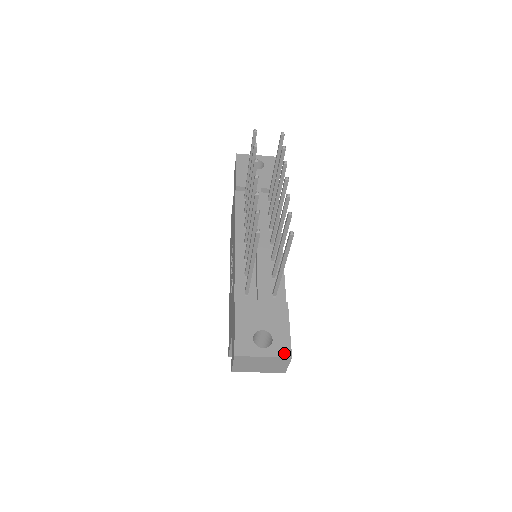
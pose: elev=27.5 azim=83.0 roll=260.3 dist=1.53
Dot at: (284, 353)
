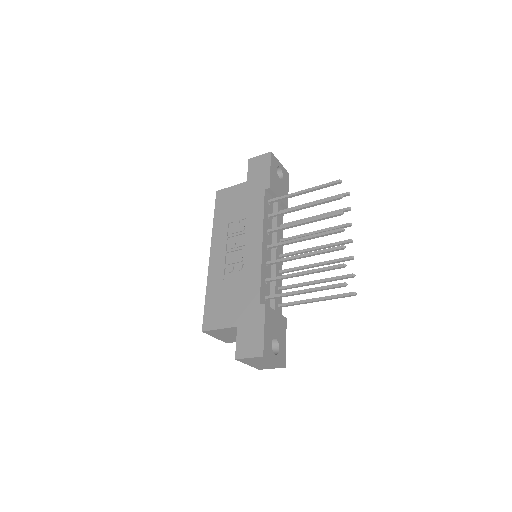
Dot at: (283, 362)
